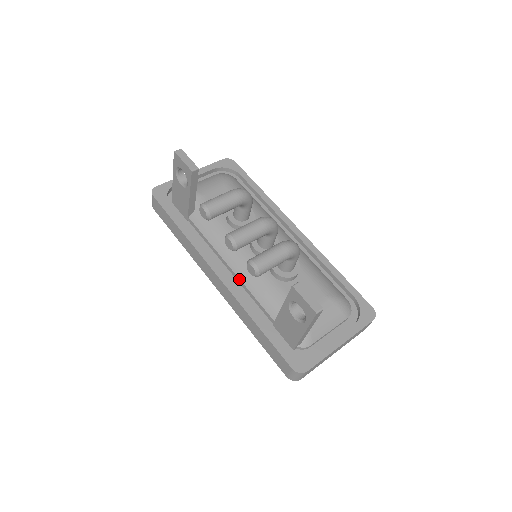
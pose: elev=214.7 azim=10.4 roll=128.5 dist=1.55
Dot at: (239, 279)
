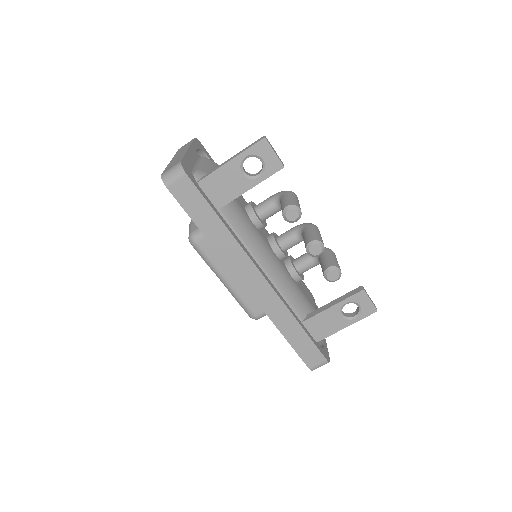
Dot at: (273, 281)
